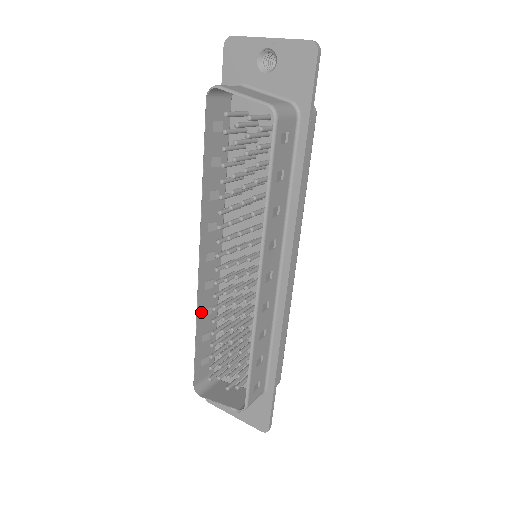
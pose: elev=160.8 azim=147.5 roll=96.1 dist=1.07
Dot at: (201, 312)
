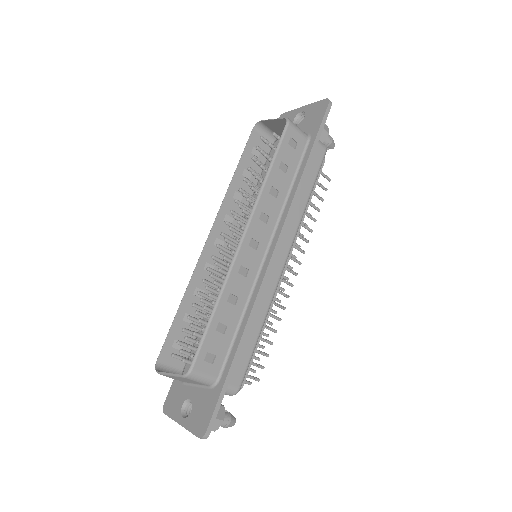
Dot at: (193, 287)
